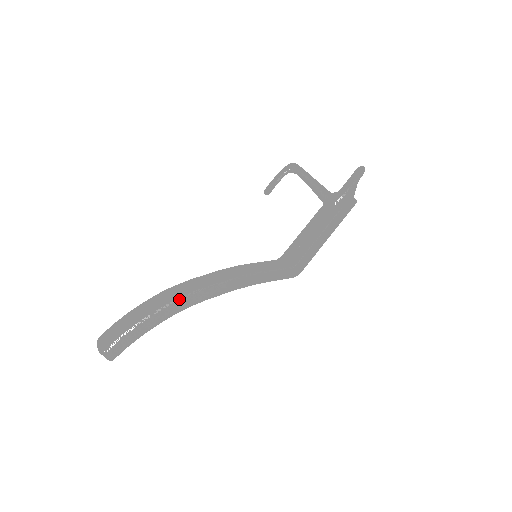
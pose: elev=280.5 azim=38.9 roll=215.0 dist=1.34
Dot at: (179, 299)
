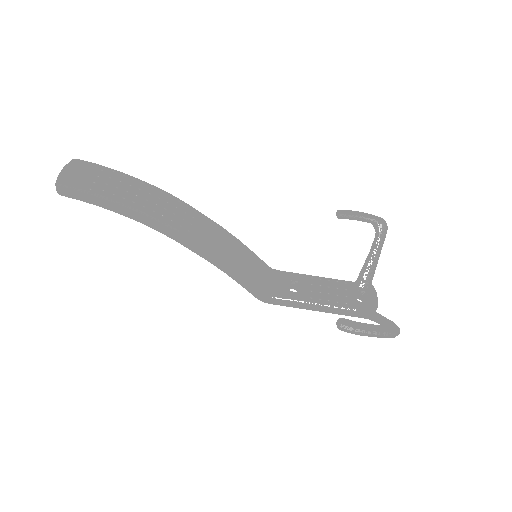
Dot at: (158, 220)
